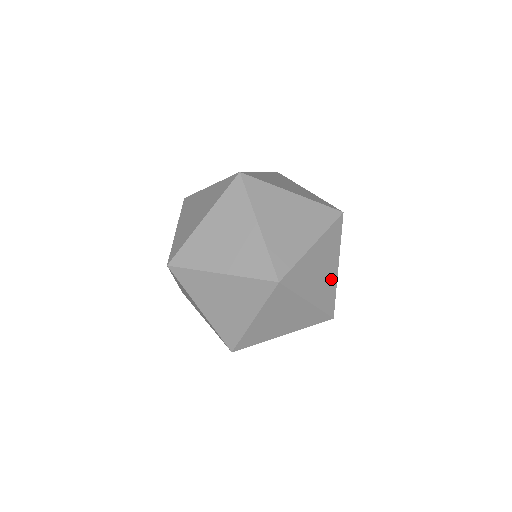
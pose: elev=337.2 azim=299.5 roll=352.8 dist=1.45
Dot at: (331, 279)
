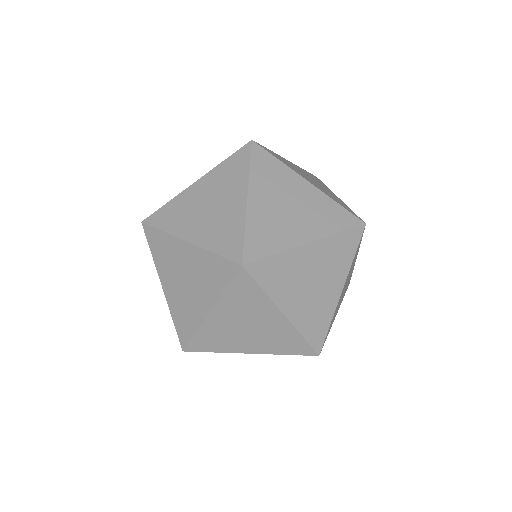
Dot at: occluded
